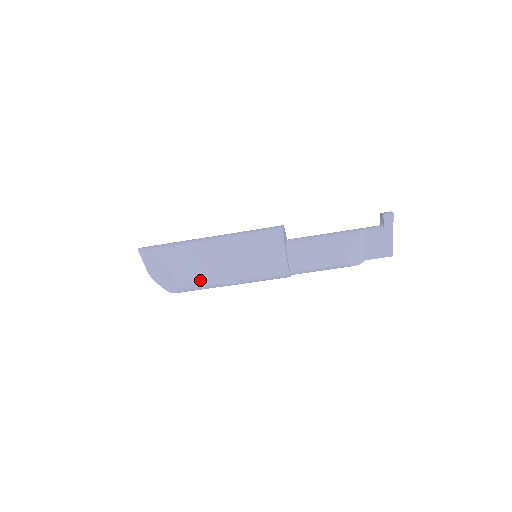
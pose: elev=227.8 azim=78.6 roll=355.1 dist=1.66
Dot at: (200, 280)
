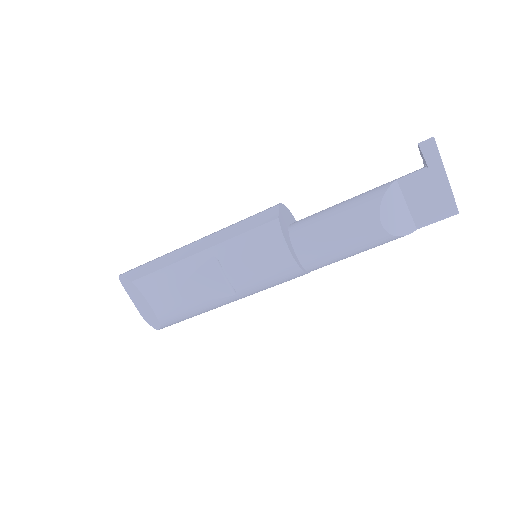
Dot at: (179, 296)
